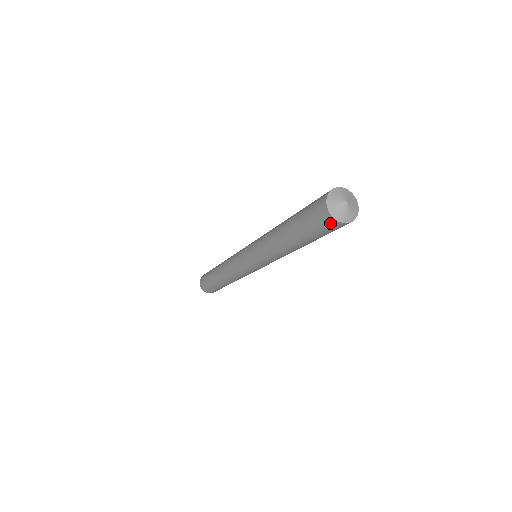
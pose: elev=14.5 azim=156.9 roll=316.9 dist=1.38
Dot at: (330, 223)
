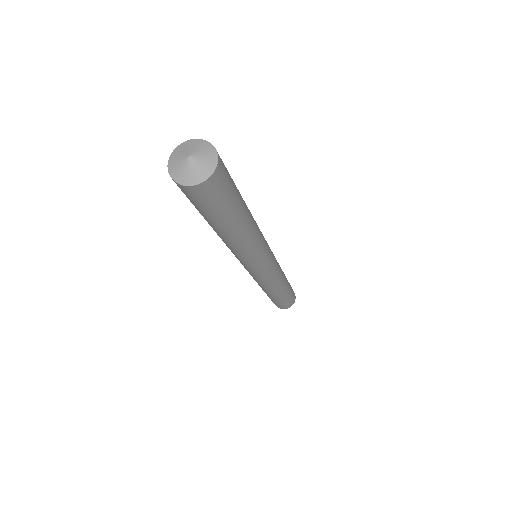
Dot at: (192, 192)
